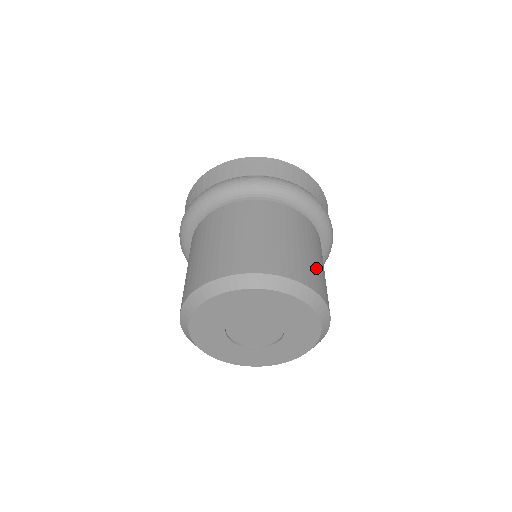
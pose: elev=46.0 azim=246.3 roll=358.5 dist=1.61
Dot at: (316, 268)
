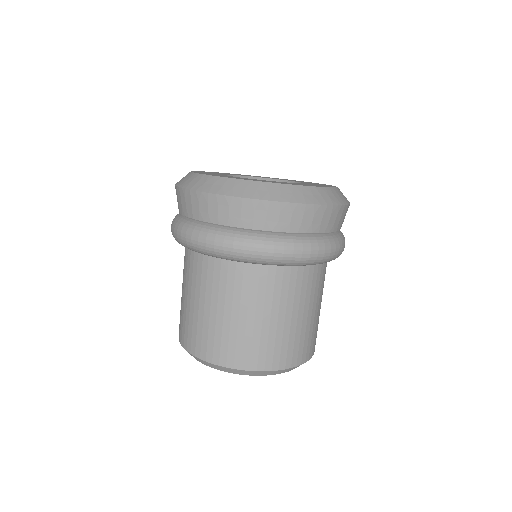
Dot at: (317, 324)
